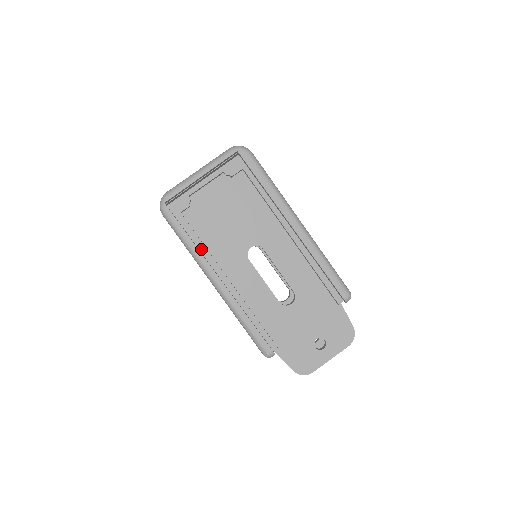
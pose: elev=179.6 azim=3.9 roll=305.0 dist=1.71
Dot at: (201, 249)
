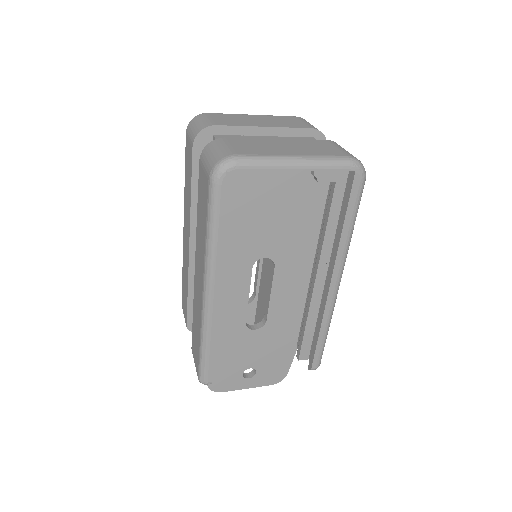
Dot at: occluded
